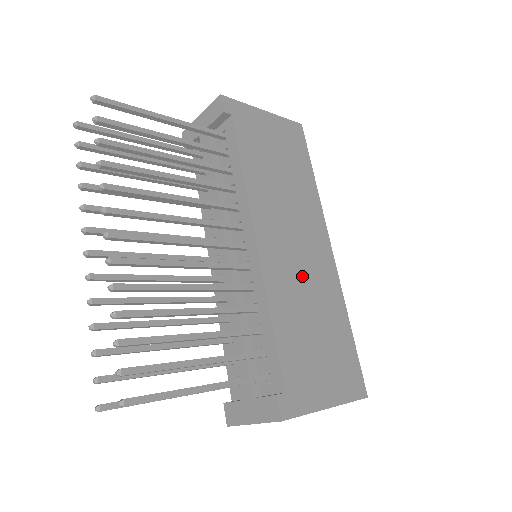
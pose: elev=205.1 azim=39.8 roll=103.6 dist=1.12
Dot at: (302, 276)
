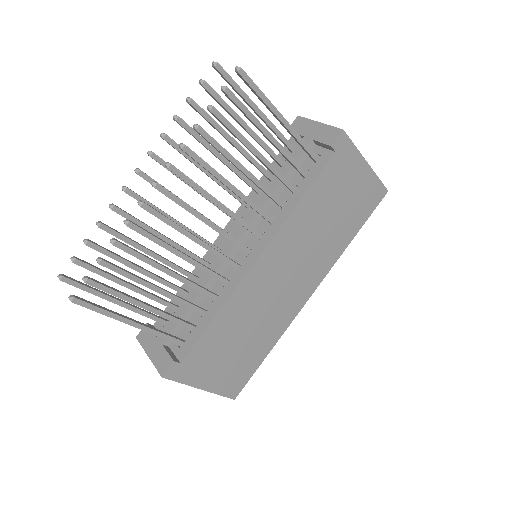
Dot at: (268, 301)
